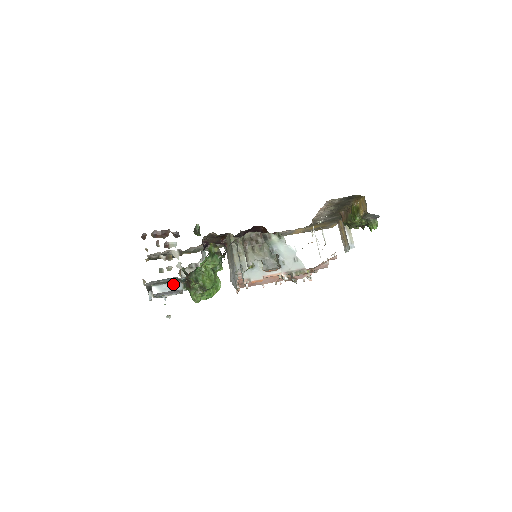
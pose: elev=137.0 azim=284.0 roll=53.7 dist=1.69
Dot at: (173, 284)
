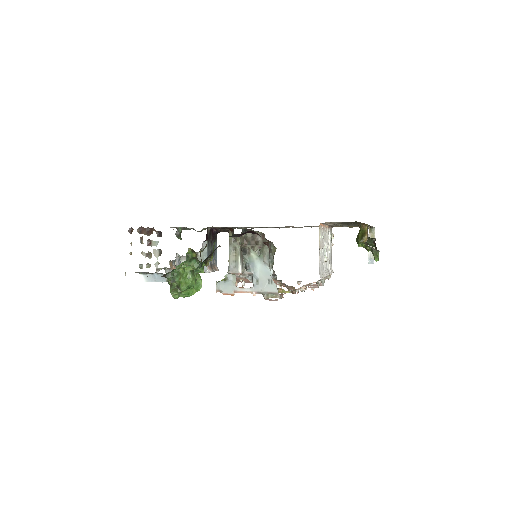
Dot at: (159, 276)
